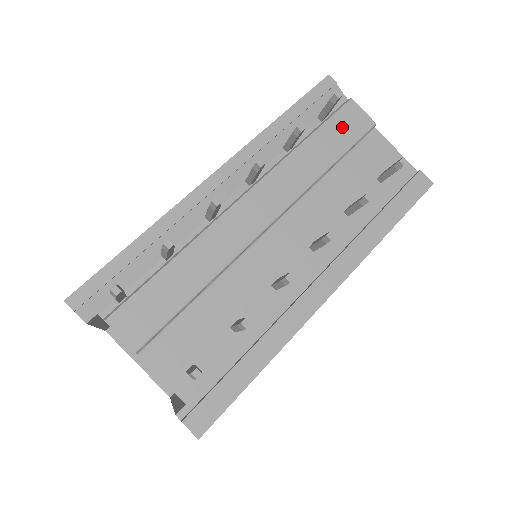
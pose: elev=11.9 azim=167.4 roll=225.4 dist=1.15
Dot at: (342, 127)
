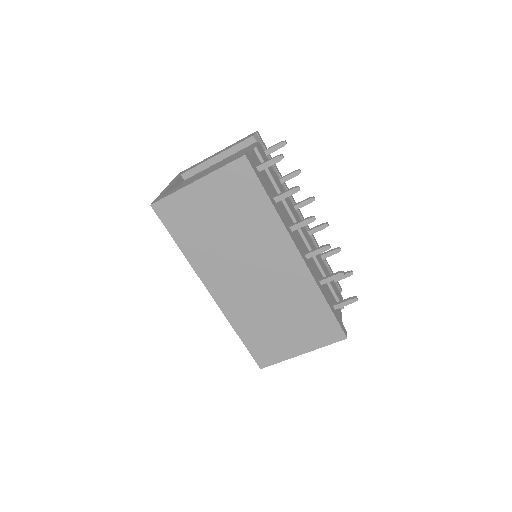
Dot at: (336, 288)
